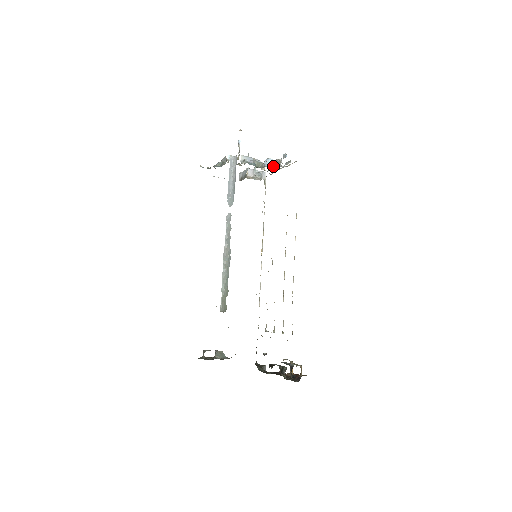
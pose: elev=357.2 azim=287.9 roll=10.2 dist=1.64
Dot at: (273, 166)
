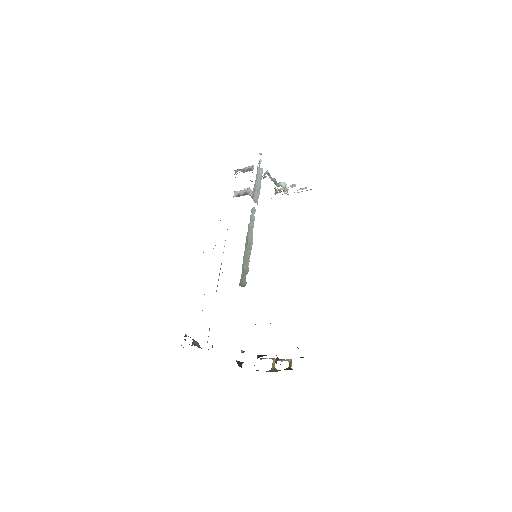
Dot at: occluded
